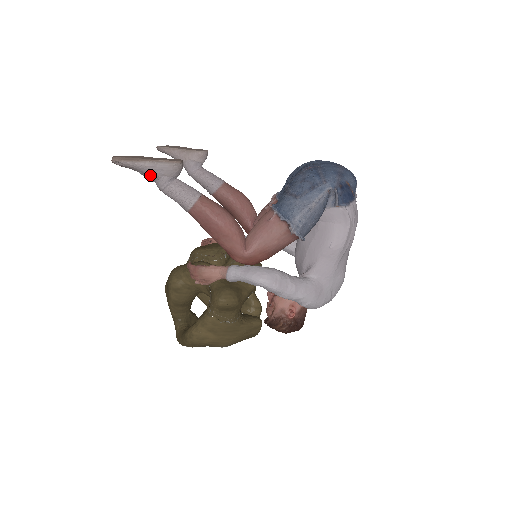
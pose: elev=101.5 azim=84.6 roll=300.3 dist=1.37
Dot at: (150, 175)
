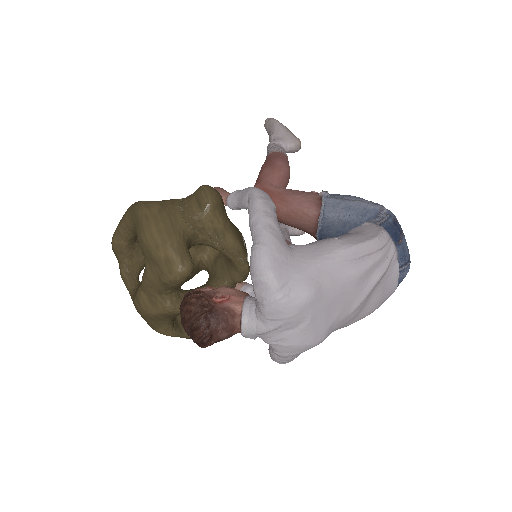
Dot at: (275, 133)
